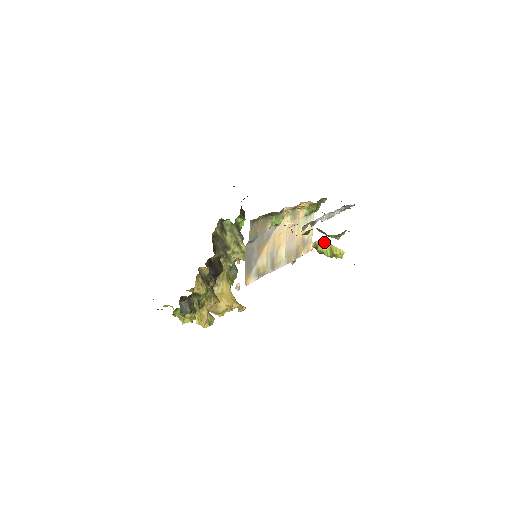
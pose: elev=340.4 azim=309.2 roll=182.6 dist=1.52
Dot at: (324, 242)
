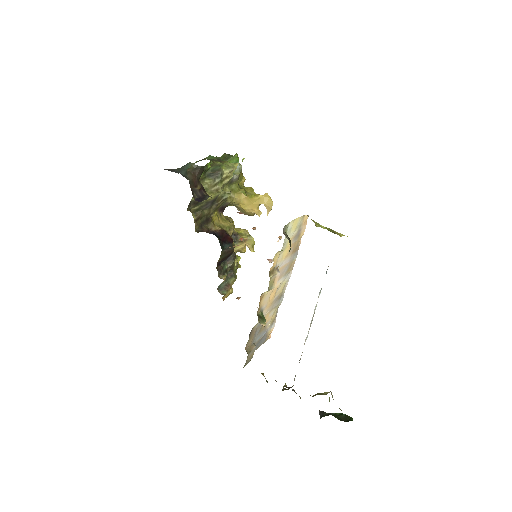
Dot at: (320, 225)
